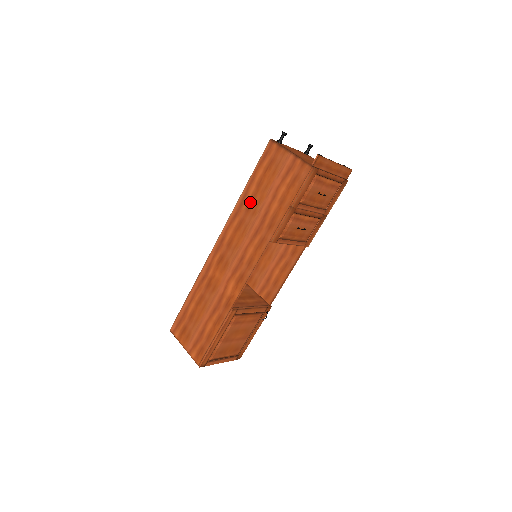
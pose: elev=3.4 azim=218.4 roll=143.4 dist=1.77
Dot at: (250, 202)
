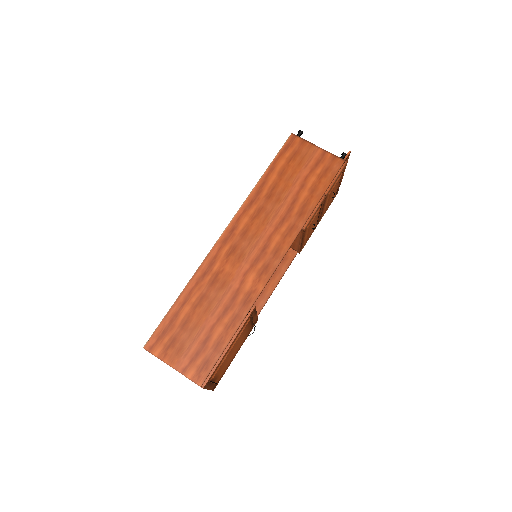
Dot at: (271, 190)
